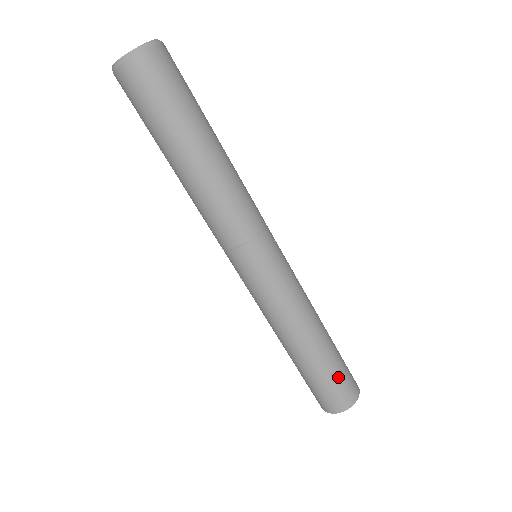
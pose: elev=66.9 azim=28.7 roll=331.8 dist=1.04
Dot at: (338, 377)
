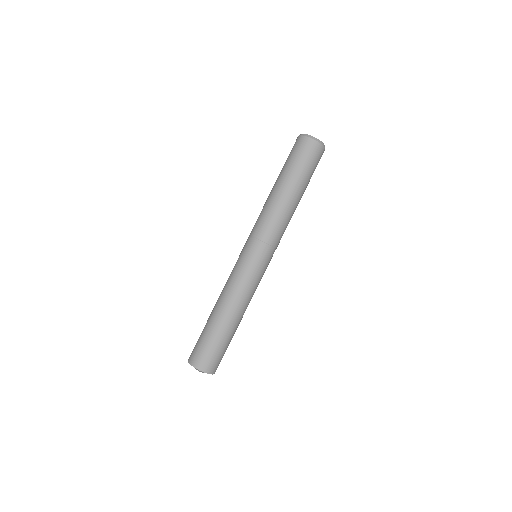
Dot at: (217, 349)
